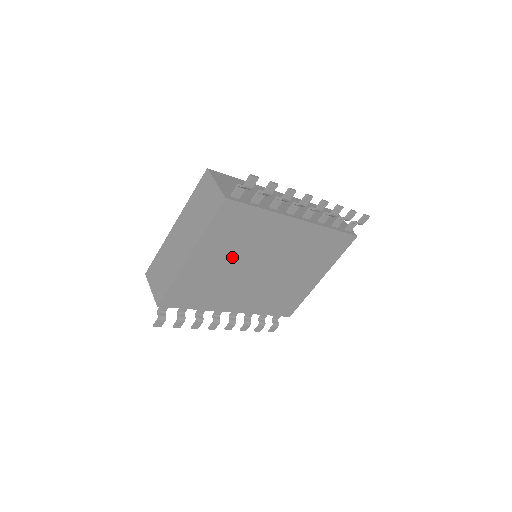
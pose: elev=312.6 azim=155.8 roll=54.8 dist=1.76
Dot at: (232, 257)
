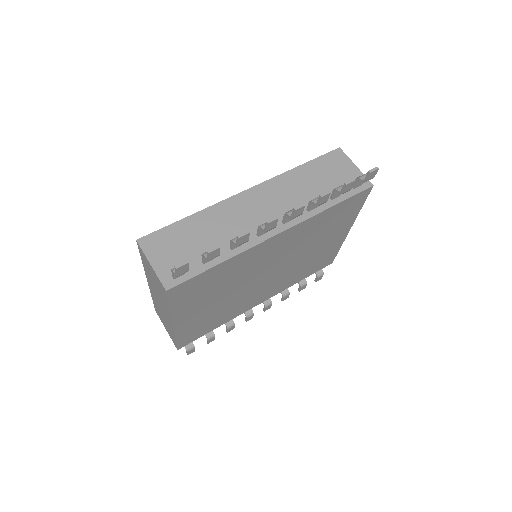
Dot at: (222, 295)
